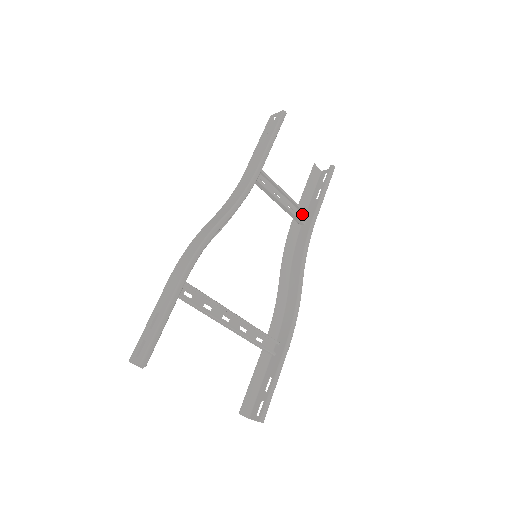
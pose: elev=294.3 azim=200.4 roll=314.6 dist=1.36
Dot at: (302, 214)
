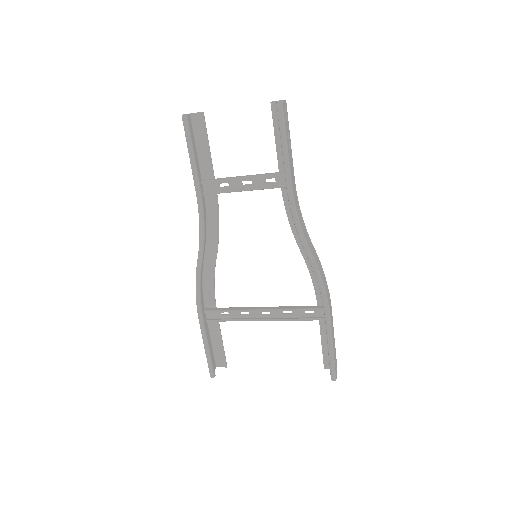
Dot at: occluded
